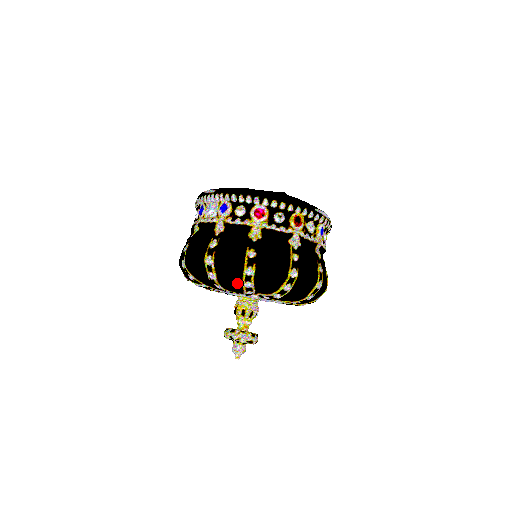
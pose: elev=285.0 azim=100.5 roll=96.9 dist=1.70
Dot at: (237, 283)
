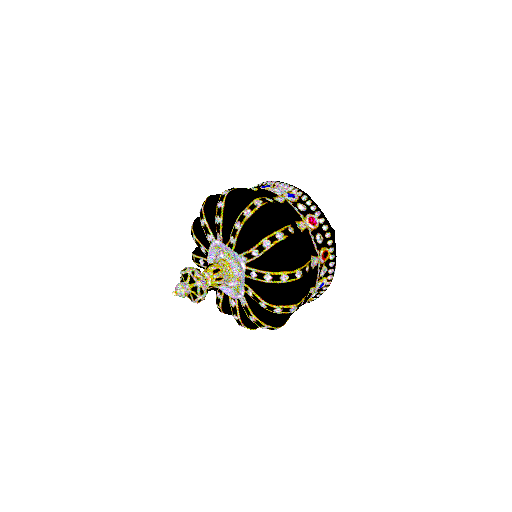
Dot at: (249, 241)
